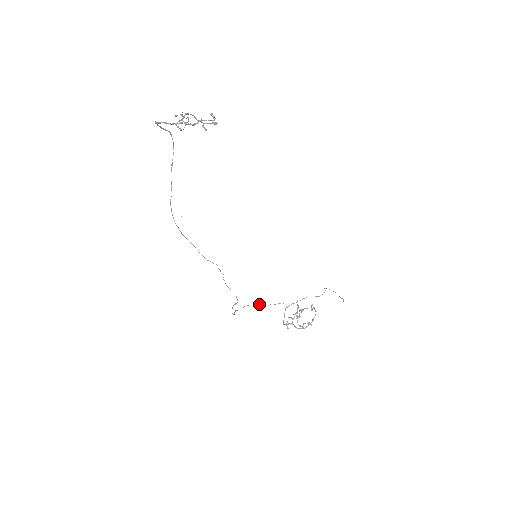
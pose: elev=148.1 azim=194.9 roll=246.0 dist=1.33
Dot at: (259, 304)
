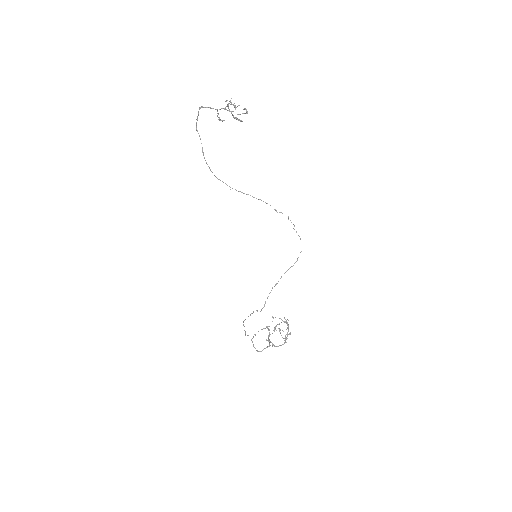
Dot at: (244, 326)
